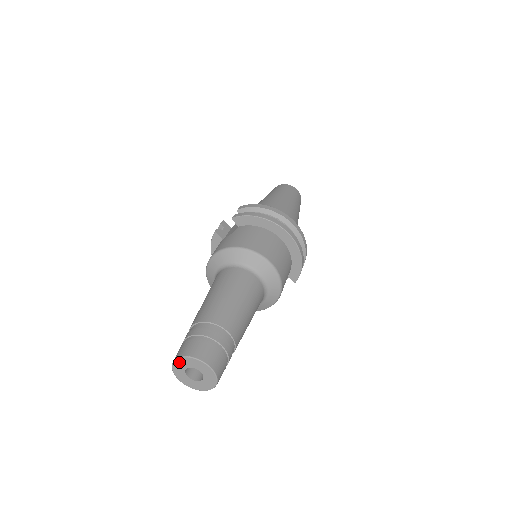
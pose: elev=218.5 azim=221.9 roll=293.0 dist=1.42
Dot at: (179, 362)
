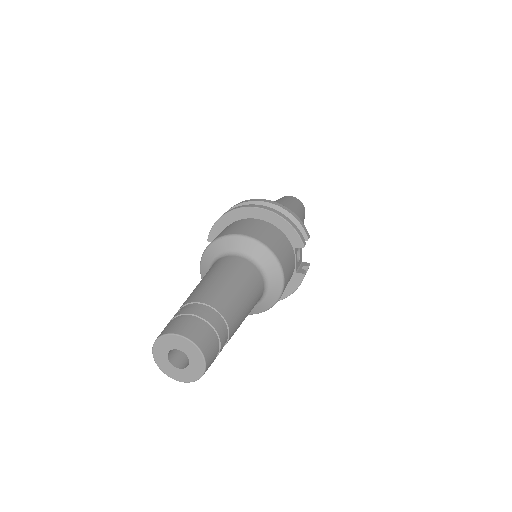
Dot at: (157, 357)
